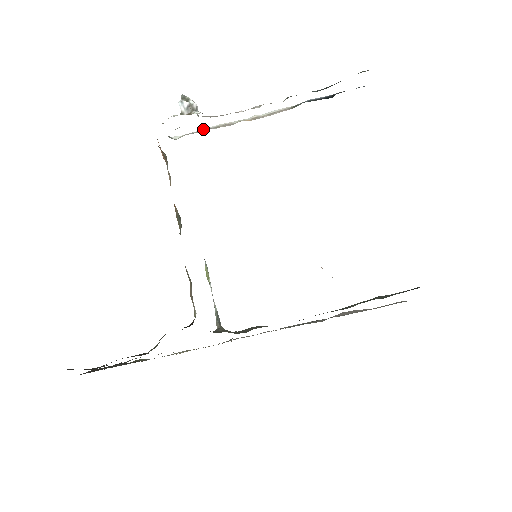
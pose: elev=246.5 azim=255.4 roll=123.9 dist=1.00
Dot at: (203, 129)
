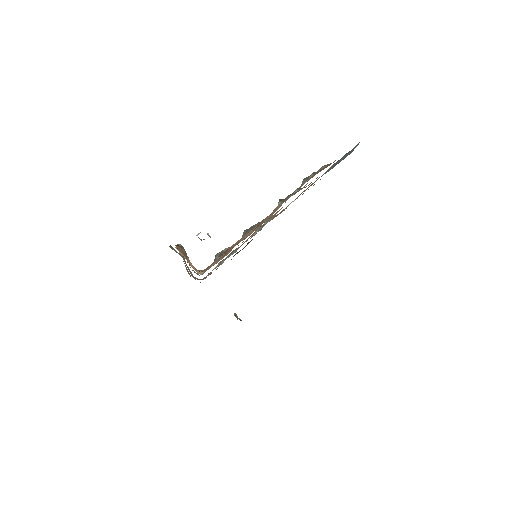
Dot at: occluded
